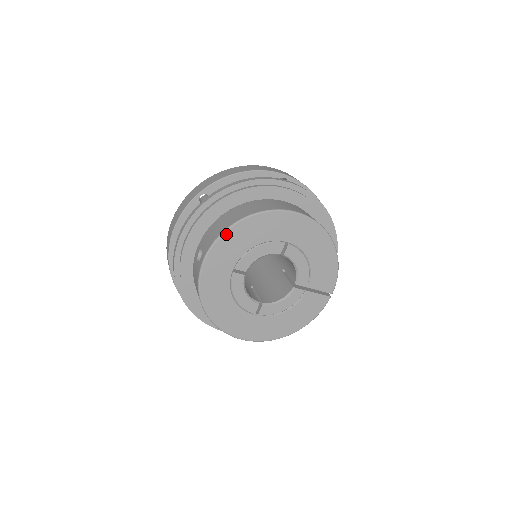
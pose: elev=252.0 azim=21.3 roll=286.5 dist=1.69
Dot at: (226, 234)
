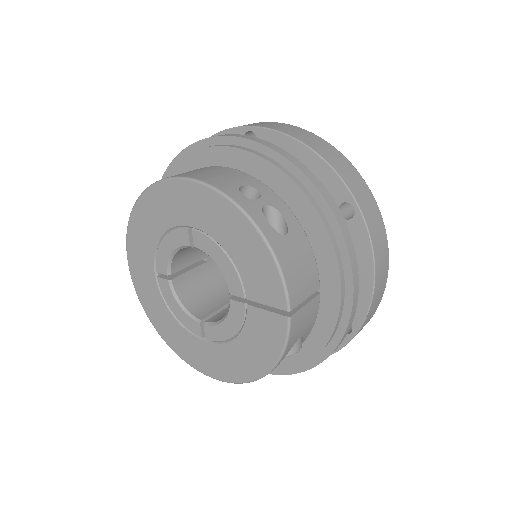
Dot at: (130, 226)
